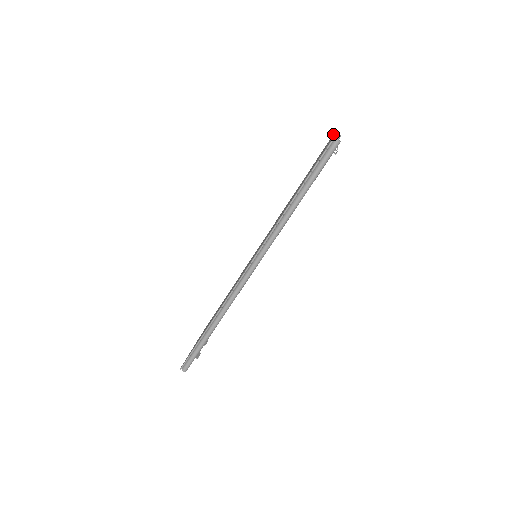
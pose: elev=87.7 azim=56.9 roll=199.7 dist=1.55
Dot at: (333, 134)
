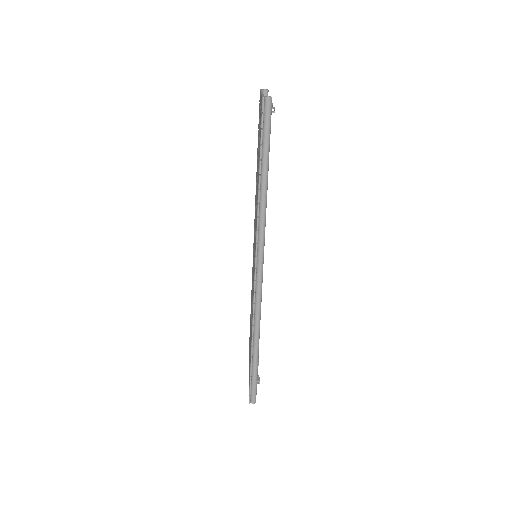
Dot at: occluded
